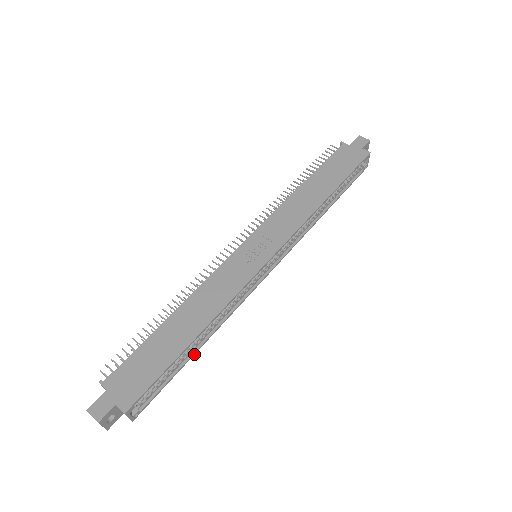
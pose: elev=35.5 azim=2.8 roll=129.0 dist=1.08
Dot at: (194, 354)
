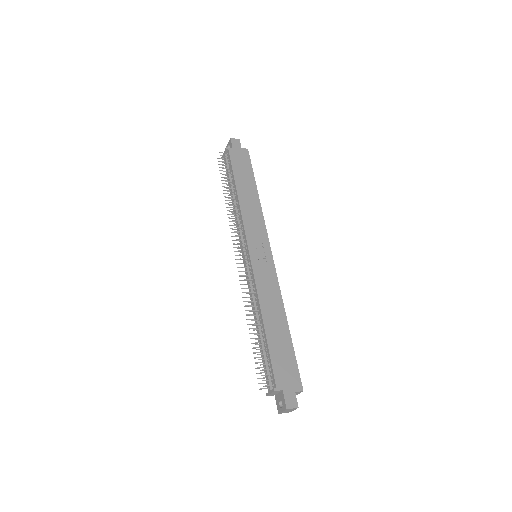
Dot at: occluded
